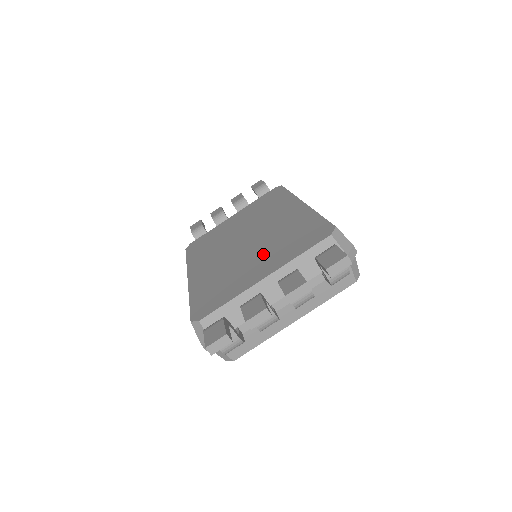
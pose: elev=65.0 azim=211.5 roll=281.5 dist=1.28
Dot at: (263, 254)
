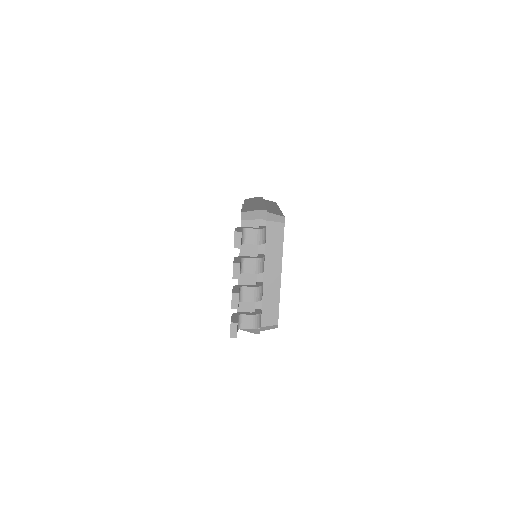
Dot at: occluded
